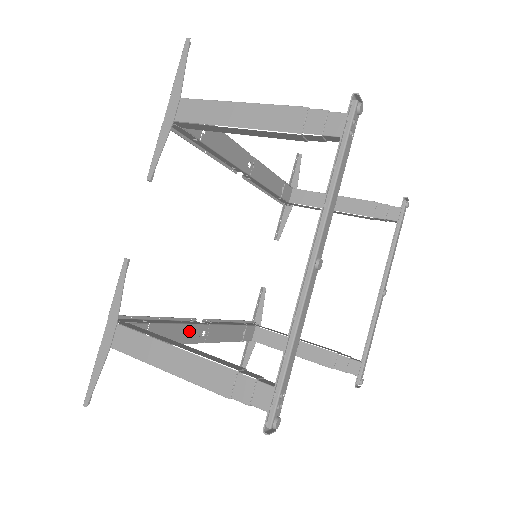
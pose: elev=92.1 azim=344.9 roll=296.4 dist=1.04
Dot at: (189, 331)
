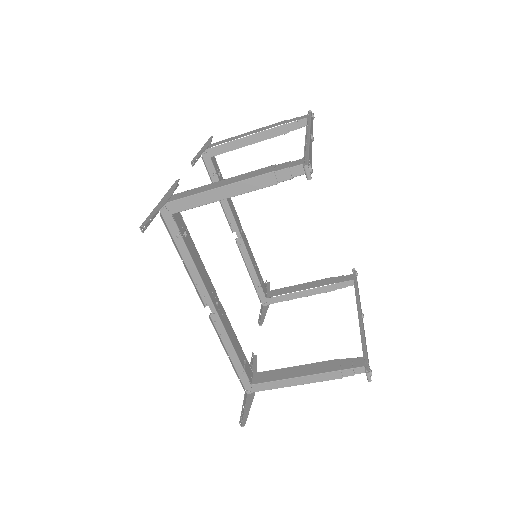
Dot at: (208, 281)
